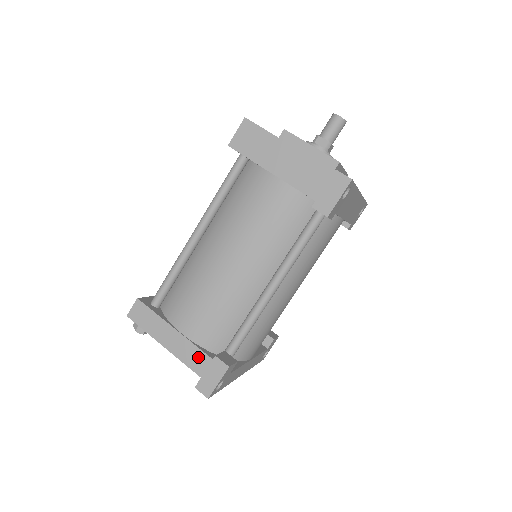
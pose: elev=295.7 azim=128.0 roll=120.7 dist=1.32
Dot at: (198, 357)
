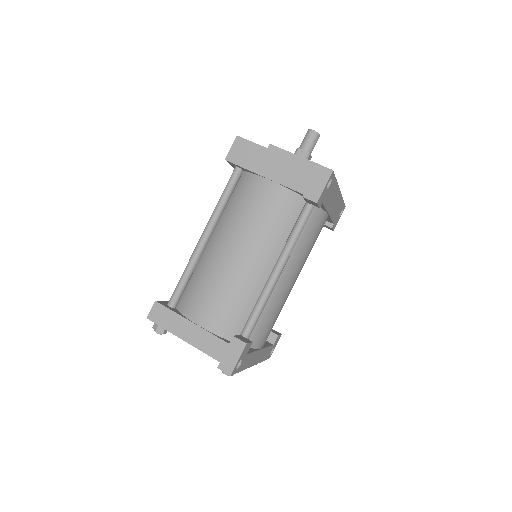
Dot at: (216, 344)
